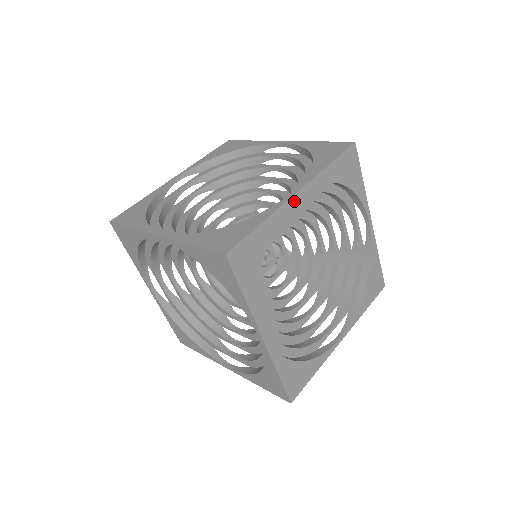
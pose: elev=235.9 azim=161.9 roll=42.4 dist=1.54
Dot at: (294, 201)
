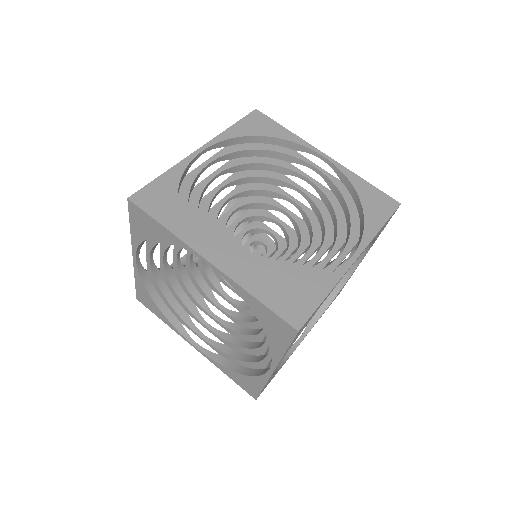
Dot at: (343, 259)
